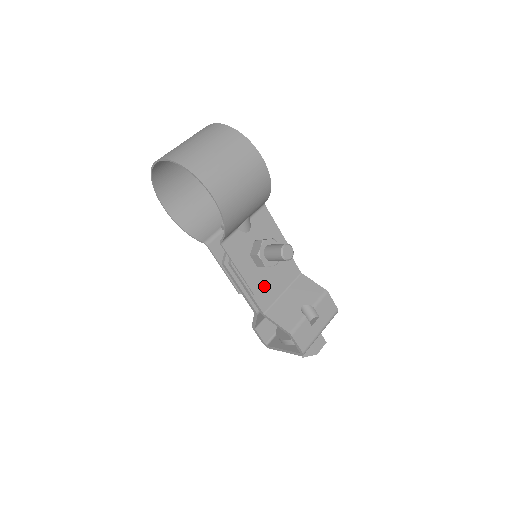
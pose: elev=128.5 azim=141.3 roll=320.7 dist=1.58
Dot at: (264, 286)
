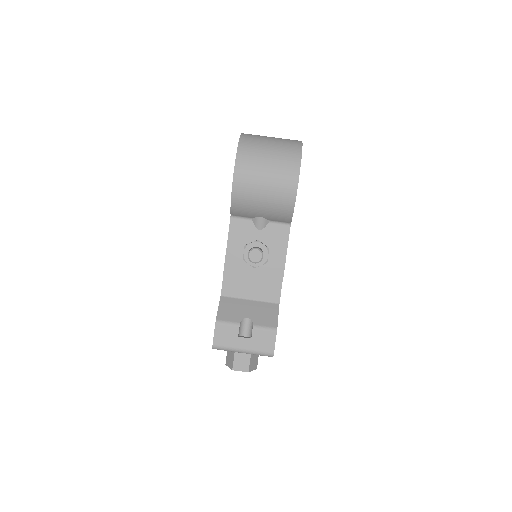
Dot at: (236, 276)
